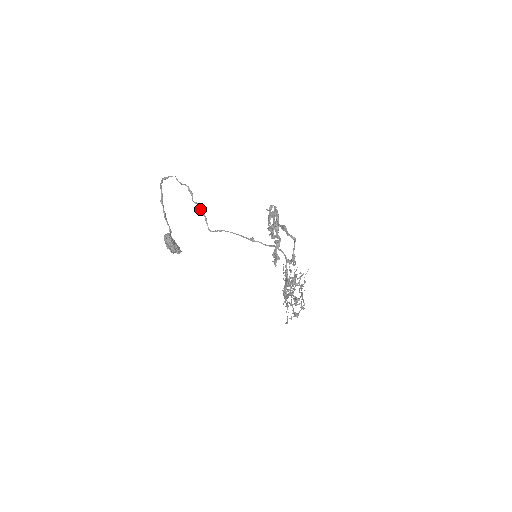
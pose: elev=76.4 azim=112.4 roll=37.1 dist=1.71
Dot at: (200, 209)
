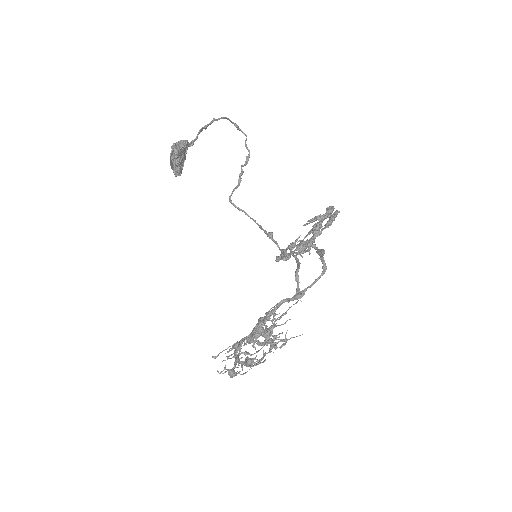
Dot at: (241, 175)
